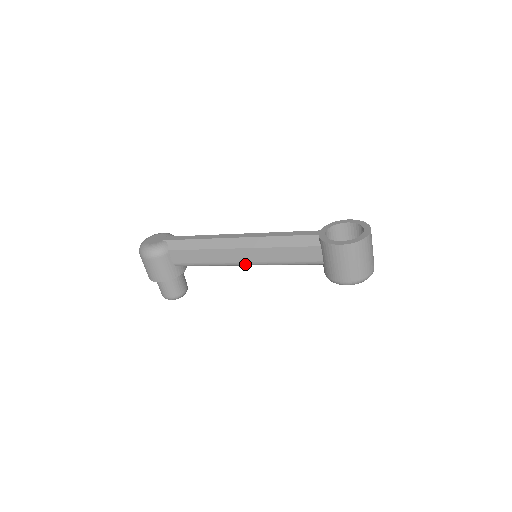
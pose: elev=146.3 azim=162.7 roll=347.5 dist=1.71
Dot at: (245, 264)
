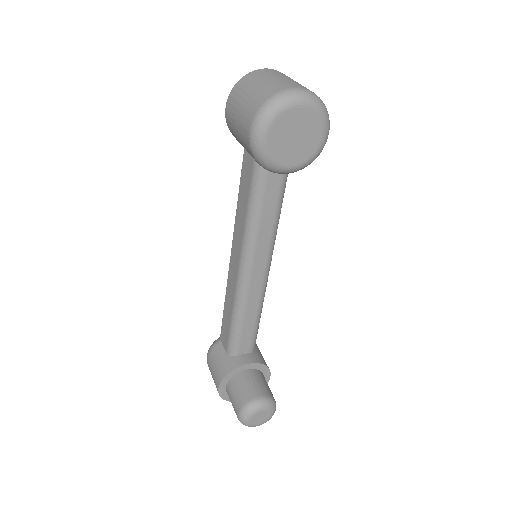
Dot at: (241, 271)
